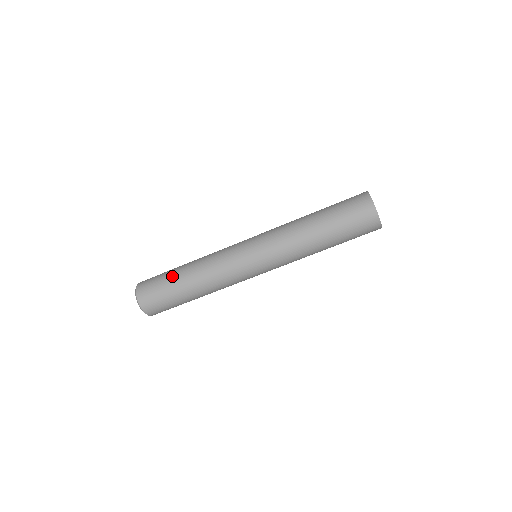
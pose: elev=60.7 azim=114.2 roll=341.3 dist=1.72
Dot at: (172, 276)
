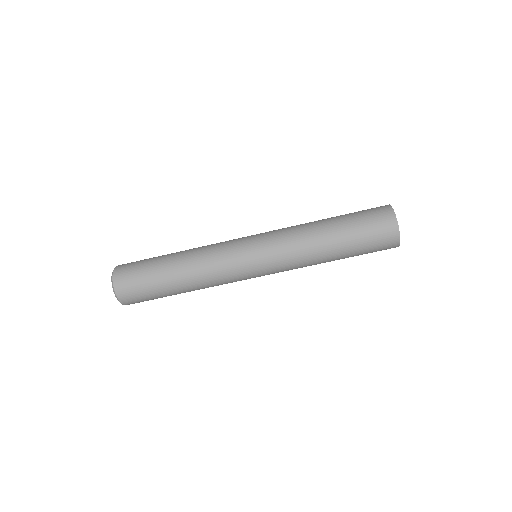
Dot at: (161, 282)
